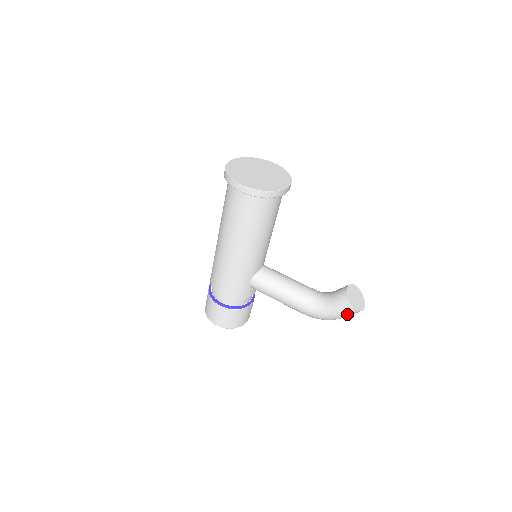
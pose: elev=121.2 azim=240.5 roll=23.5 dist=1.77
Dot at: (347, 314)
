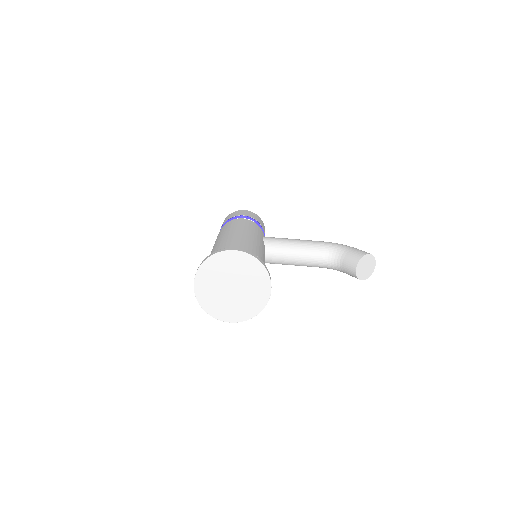
Dot at: occluded
